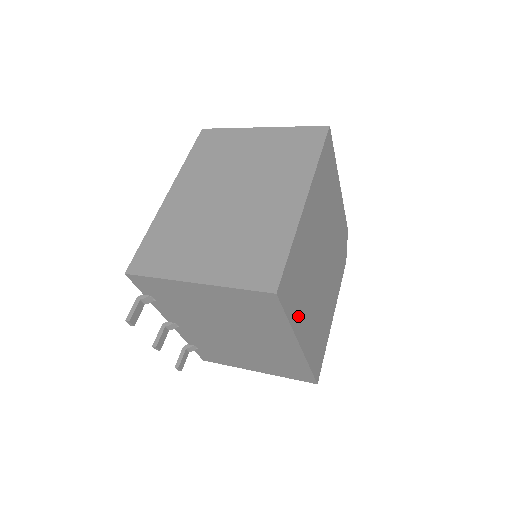
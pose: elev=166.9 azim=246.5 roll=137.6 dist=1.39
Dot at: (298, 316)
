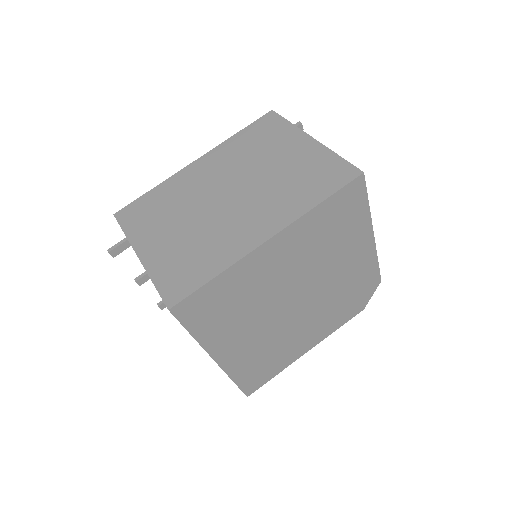
Dot at: (217, 336)
